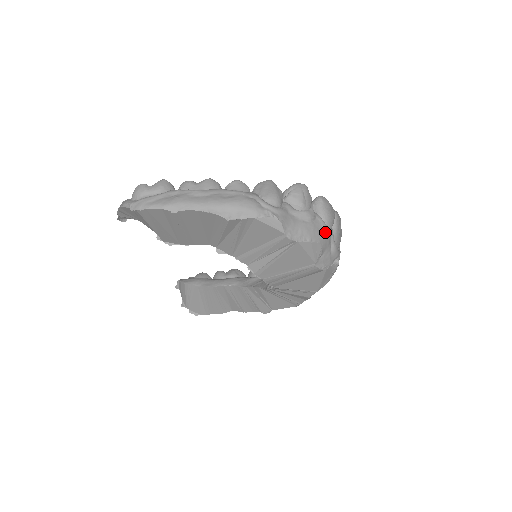
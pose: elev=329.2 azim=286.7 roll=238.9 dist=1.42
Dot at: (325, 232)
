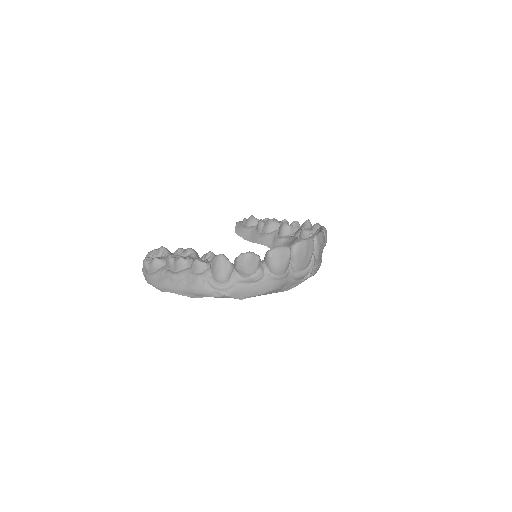
Dot at: (277, 280)
